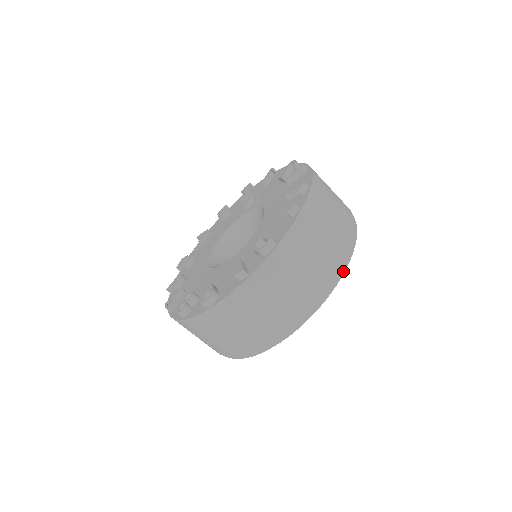
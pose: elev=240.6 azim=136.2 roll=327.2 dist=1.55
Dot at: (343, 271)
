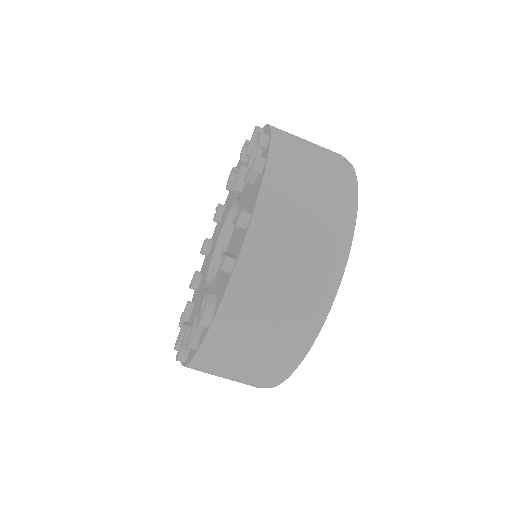
Dot at: (324, 317)
